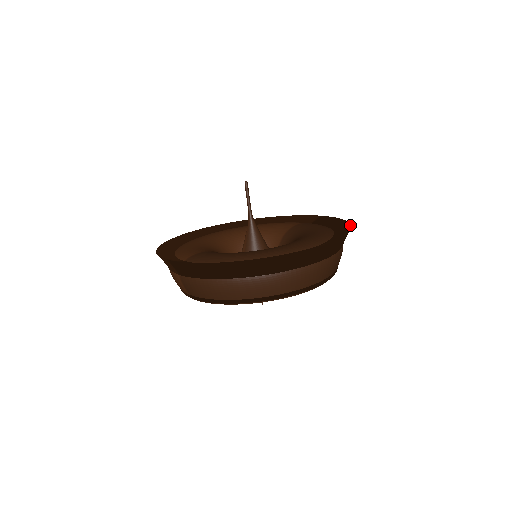
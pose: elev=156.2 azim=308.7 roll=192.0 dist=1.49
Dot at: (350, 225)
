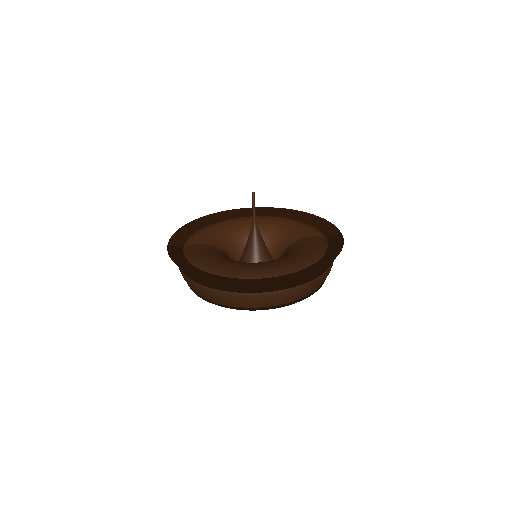
Dot at: (327, 263)
